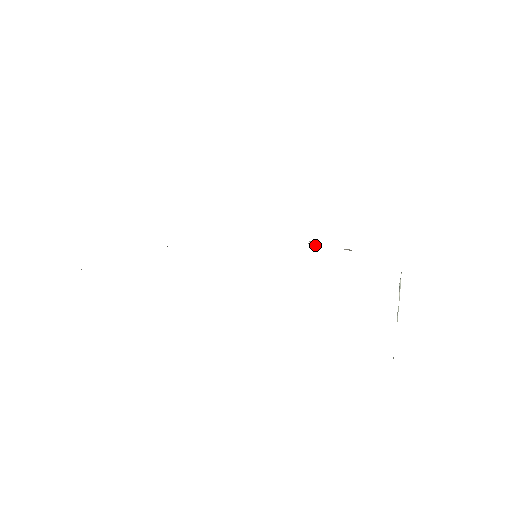
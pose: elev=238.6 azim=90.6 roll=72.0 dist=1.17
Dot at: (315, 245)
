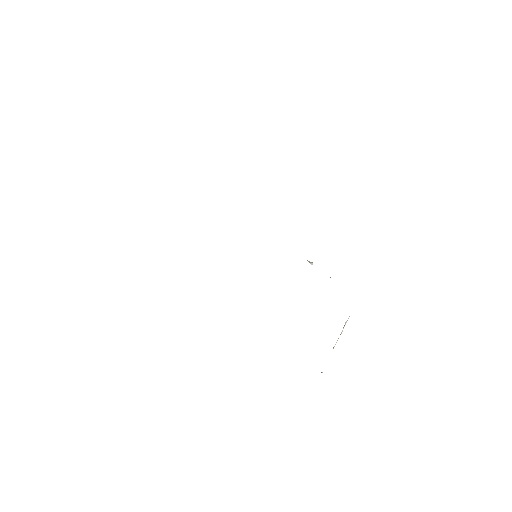
Dot at: (311, 263)
